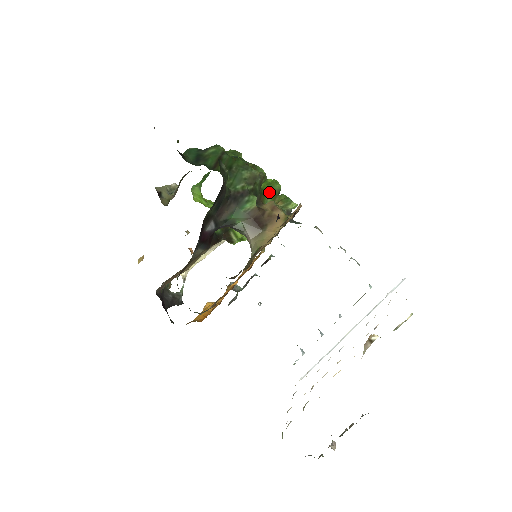
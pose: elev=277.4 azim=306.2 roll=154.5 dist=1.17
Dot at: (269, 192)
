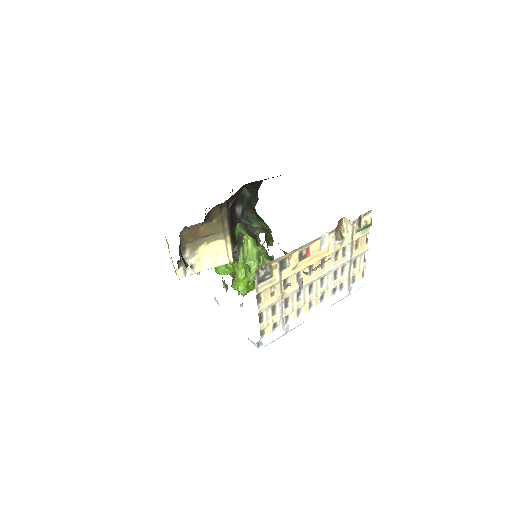
Dot at: occluded
